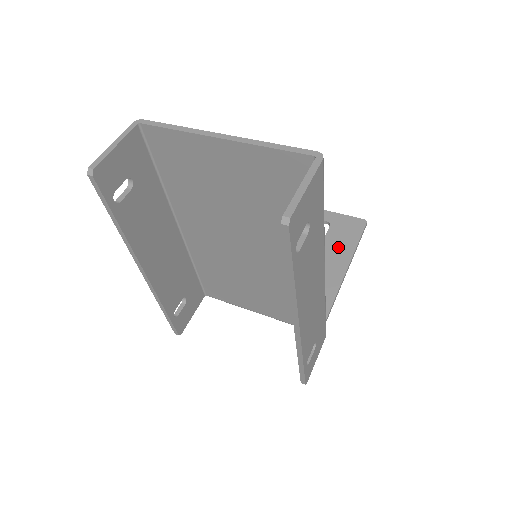
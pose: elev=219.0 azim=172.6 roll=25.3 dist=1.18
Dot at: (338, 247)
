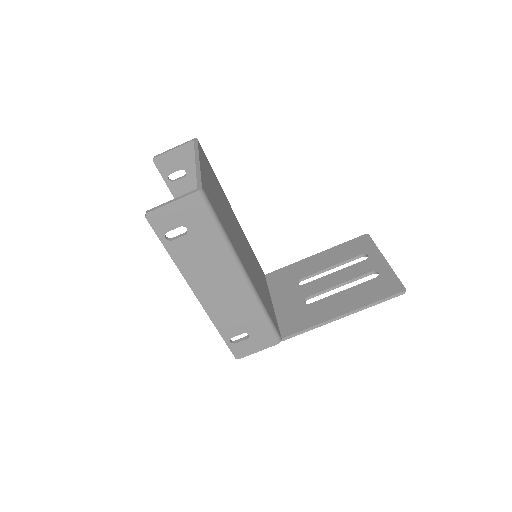
Dot at: (360, 295)
